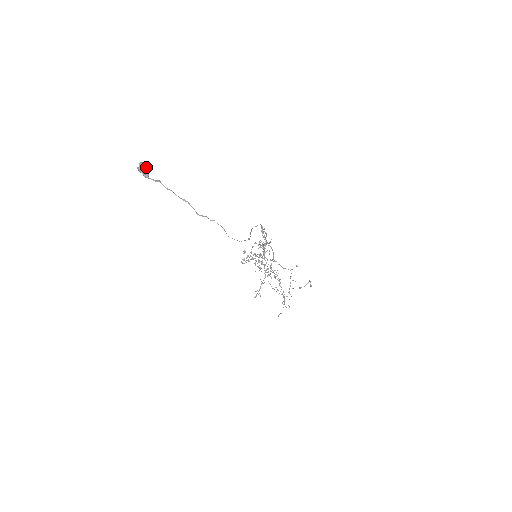
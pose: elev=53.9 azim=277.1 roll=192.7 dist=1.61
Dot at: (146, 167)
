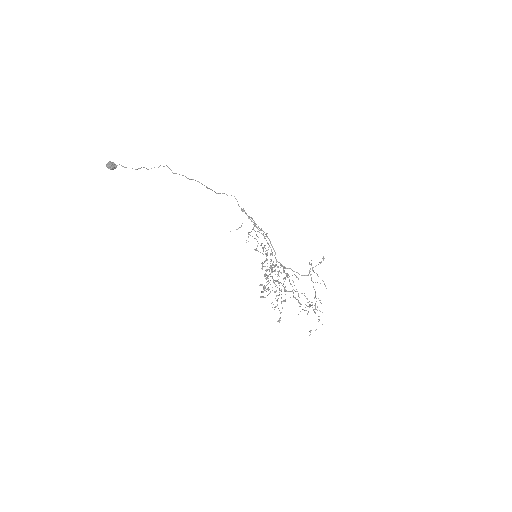
Dot at: (113, 163)
